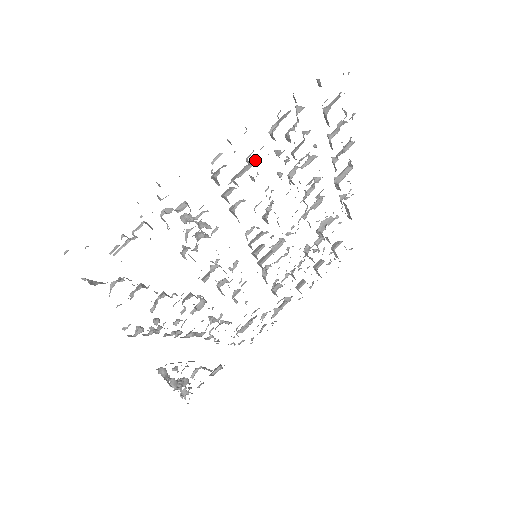
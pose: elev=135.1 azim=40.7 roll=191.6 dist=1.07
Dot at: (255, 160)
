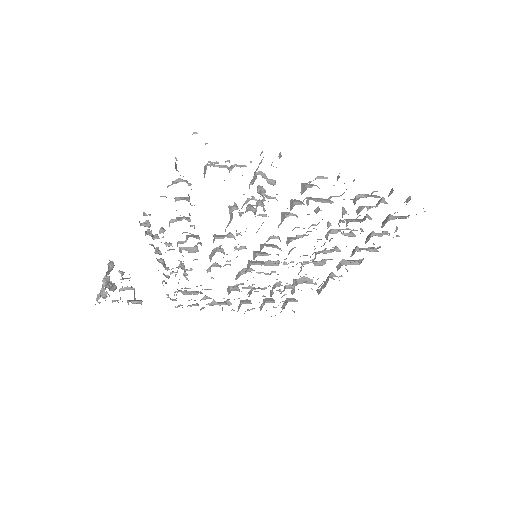
Dot at: (332, 202)
